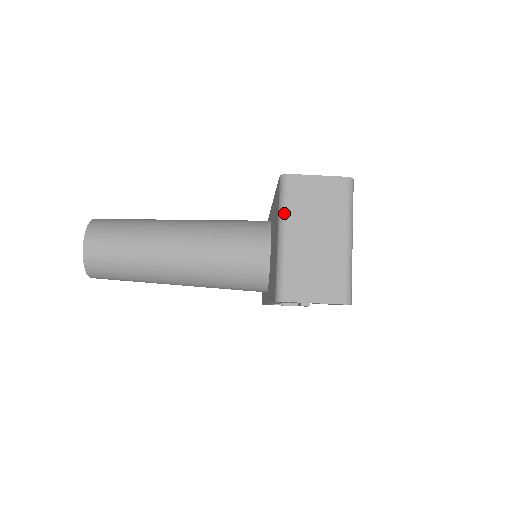
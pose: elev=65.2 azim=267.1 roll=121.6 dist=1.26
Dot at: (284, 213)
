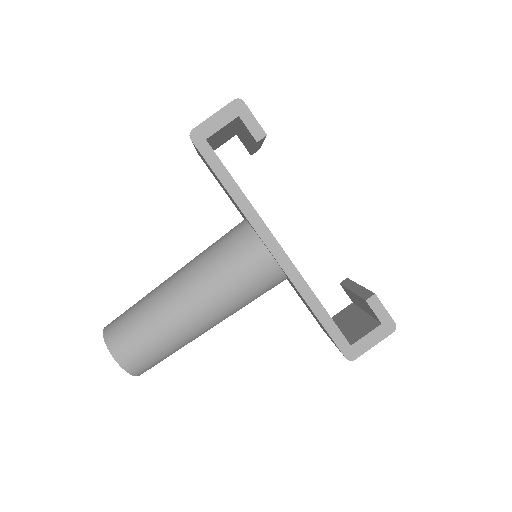
Dot at: occluded
